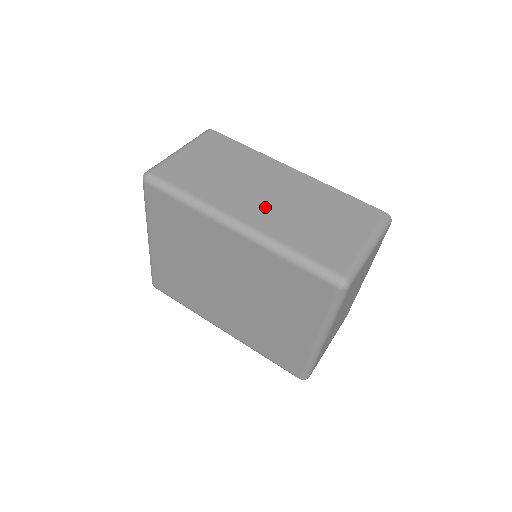
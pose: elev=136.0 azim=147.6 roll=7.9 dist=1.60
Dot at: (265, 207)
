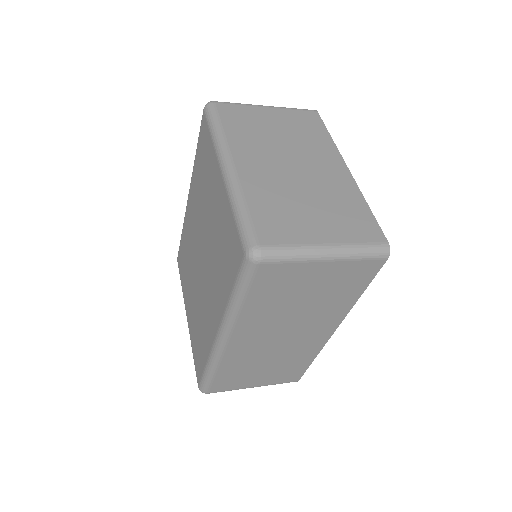
Dot at: occluded
